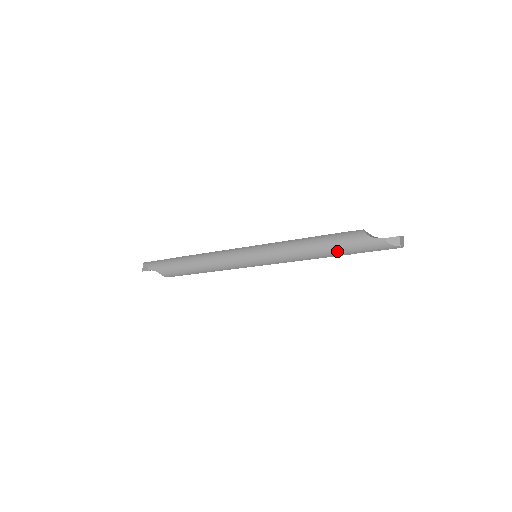
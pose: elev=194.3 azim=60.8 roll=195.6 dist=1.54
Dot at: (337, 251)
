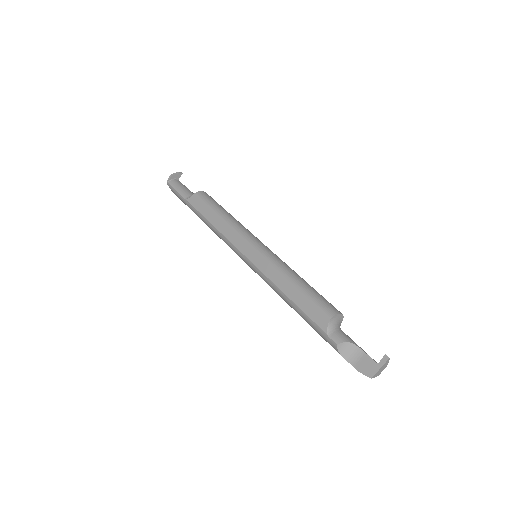
Dot at: occluded
